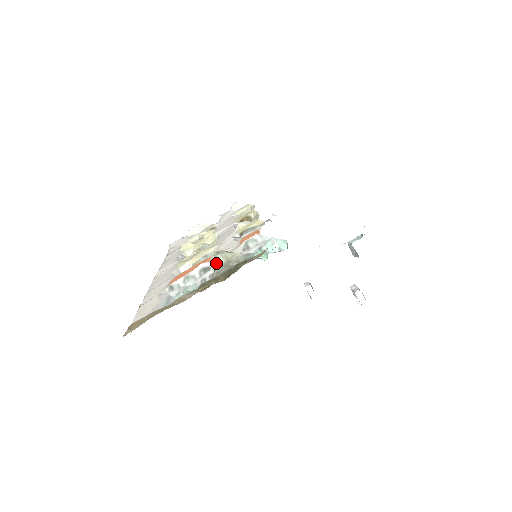
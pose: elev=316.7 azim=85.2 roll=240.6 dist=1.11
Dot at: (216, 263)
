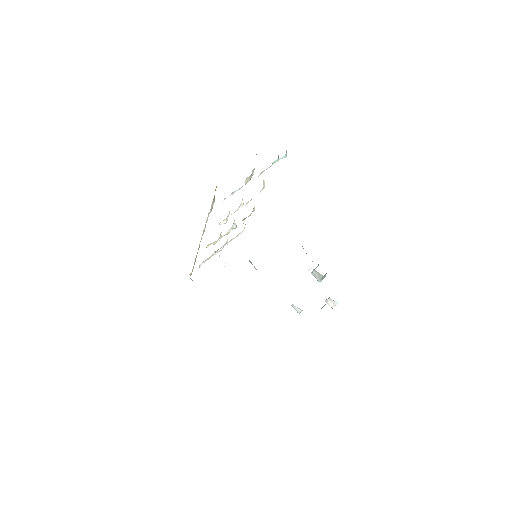
Dot at: (250, 176)
